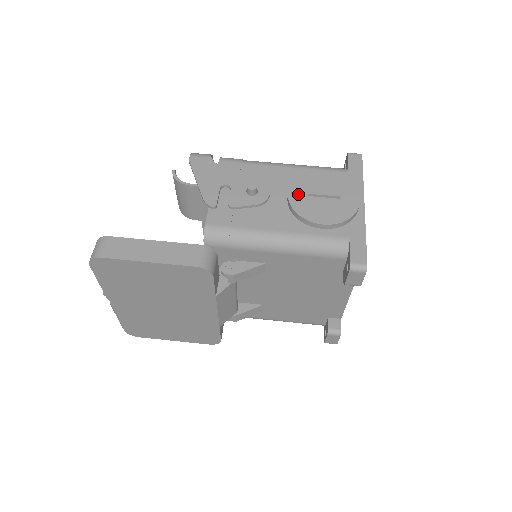
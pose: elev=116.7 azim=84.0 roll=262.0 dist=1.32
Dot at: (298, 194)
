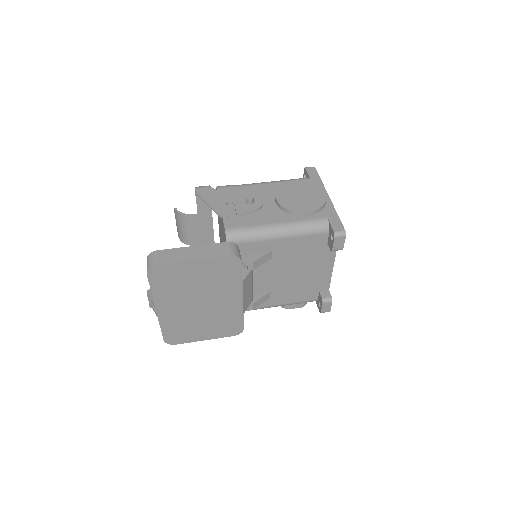
Dot at: (283, 197)
